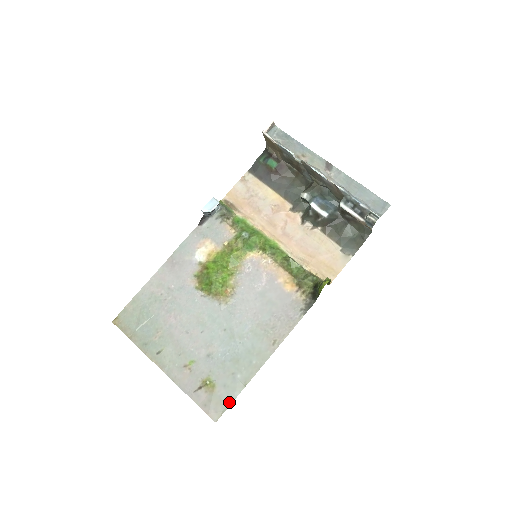
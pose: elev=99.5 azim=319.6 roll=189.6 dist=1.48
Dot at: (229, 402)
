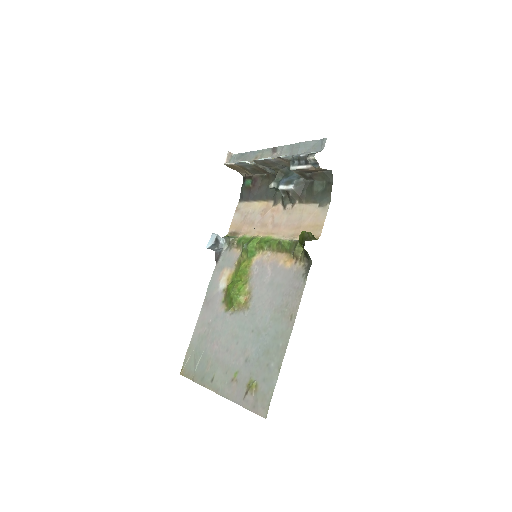
Dot at: (271, 393)
